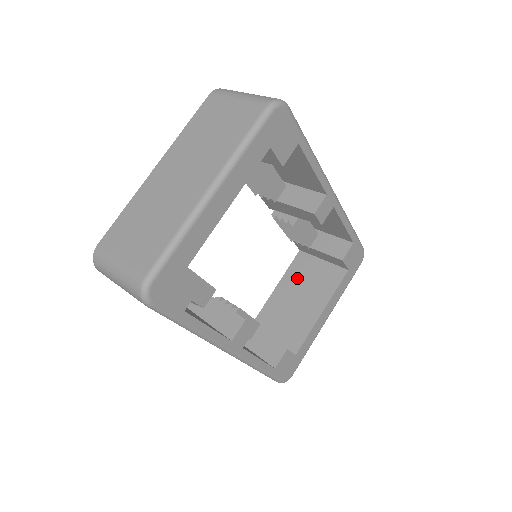
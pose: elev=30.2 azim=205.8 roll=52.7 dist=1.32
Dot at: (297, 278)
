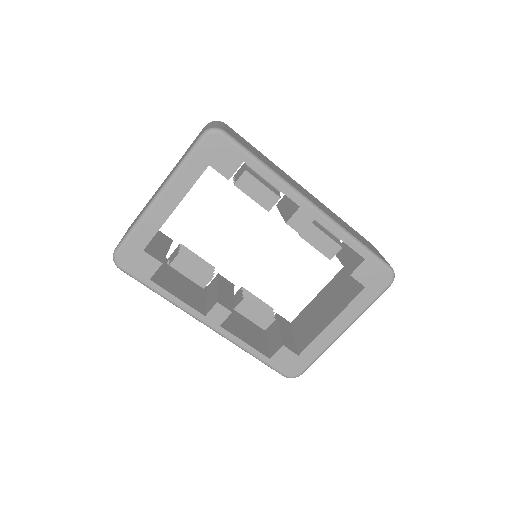
Dot at: (333, 288)
